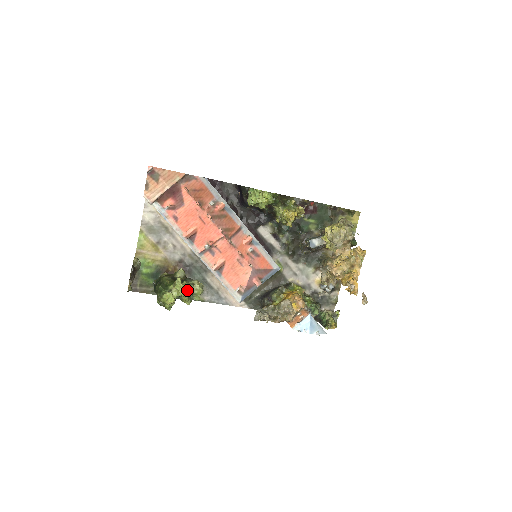
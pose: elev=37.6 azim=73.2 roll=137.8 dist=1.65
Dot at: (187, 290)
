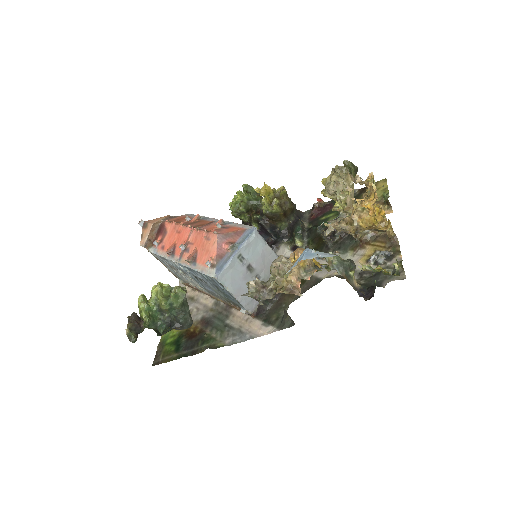
Dot at: (157, 285)
